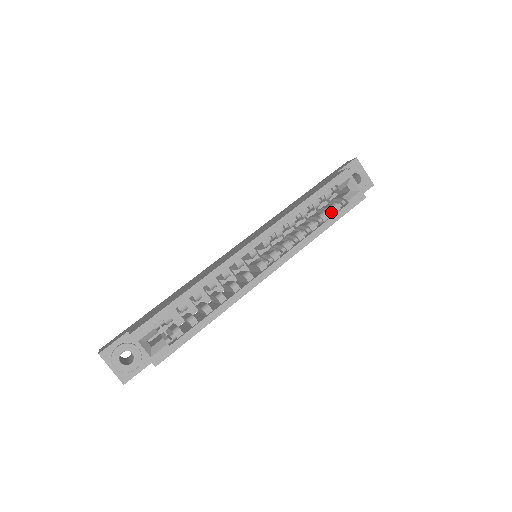
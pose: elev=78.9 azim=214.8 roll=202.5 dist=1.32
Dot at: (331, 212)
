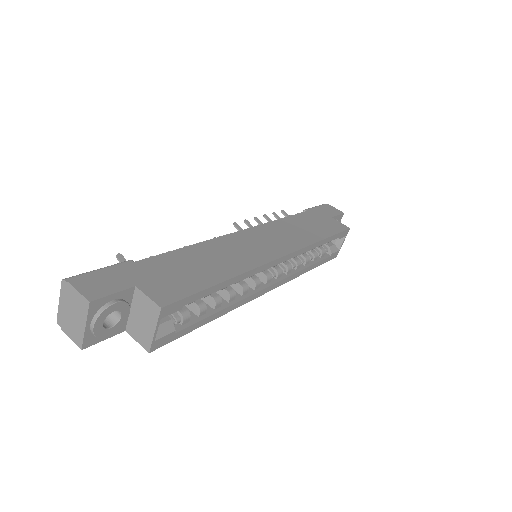
Dot at: (319, 255)
